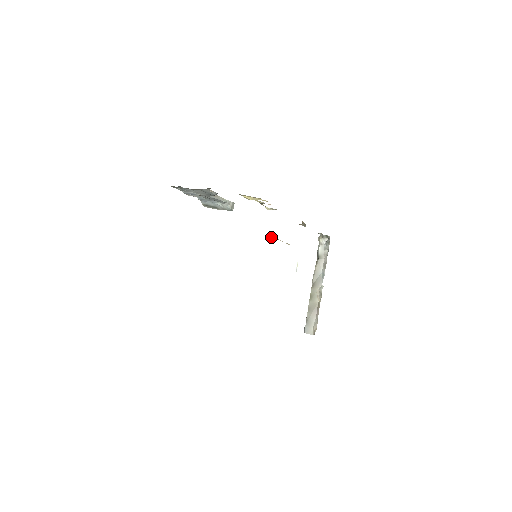
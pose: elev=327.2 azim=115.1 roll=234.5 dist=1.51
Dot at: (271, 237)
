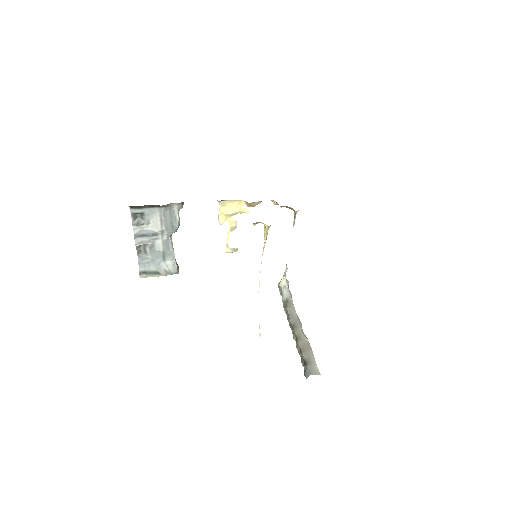
Dot at: (267, 234)
